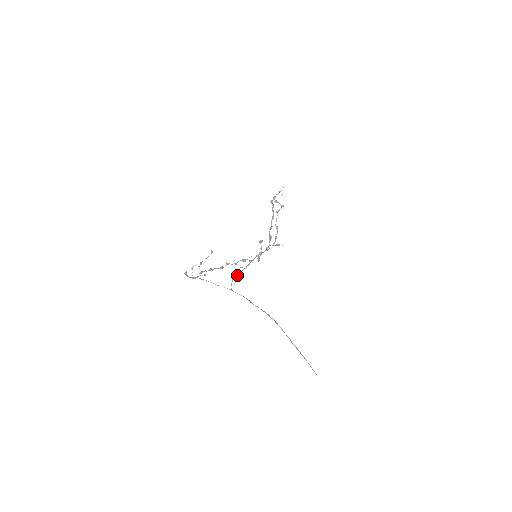
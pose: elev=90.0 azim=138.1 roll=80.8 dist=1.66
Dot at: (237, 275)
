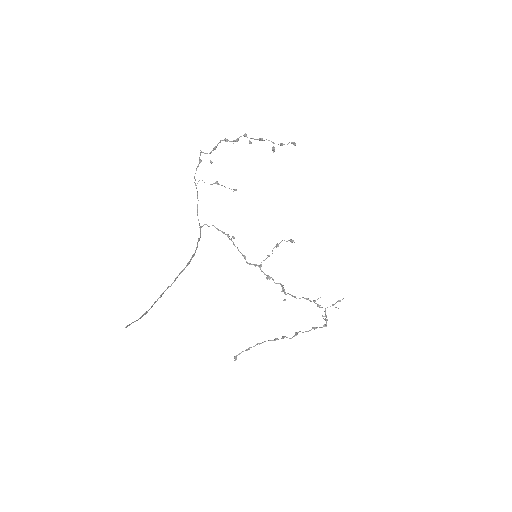
Dot at: (222, 231)
